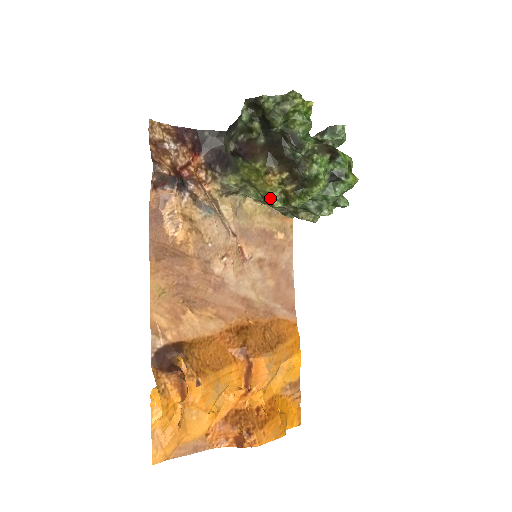
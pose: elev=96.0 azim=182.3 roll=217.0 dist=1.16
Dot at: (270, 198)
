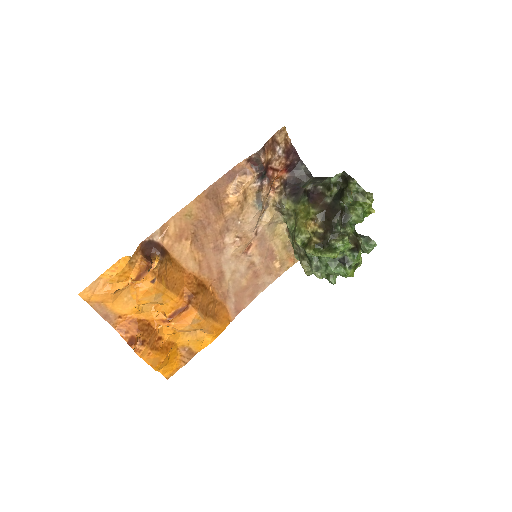
Dot at: (298, 235)
